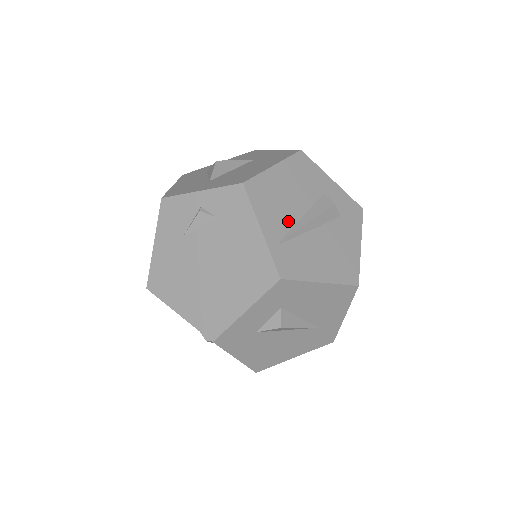
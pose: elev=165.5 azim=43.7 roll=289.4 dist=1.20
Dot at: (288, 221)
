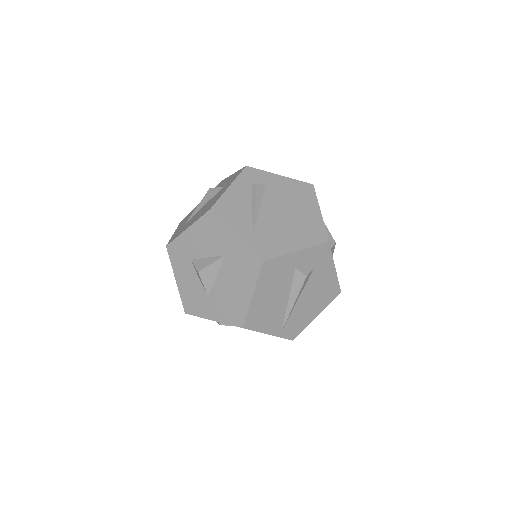
Dot at: (281, 313)
